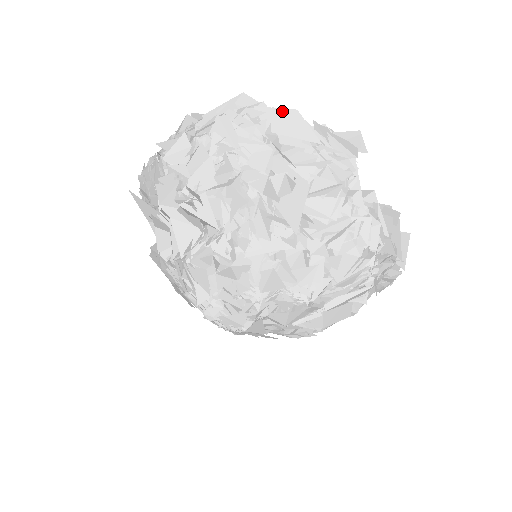
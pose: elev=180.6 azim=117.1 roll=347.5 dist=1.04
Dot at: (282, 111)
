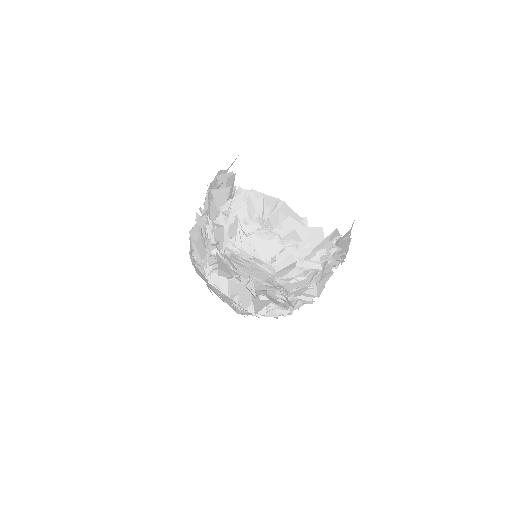
Dot at: (346, 242)
